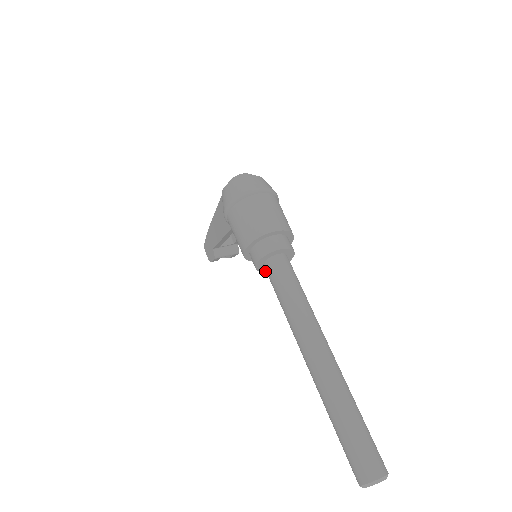
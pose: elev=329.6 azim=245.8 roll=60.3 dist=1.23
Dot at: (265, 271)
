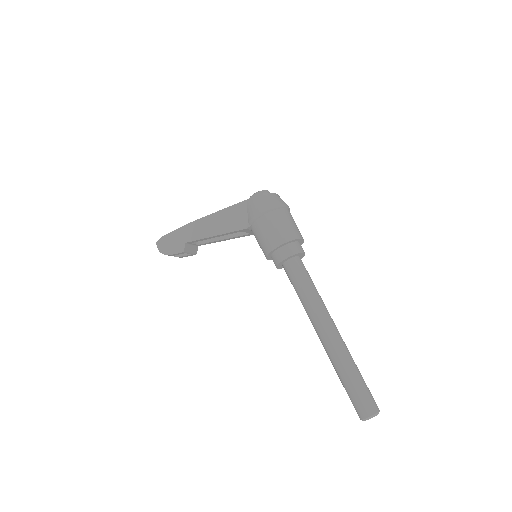
Dot at: (277, 267)
